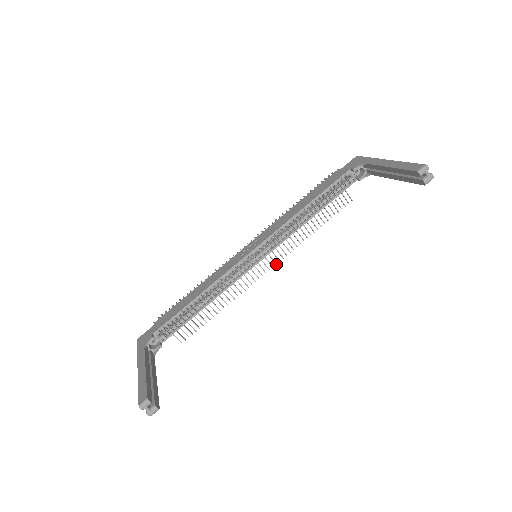
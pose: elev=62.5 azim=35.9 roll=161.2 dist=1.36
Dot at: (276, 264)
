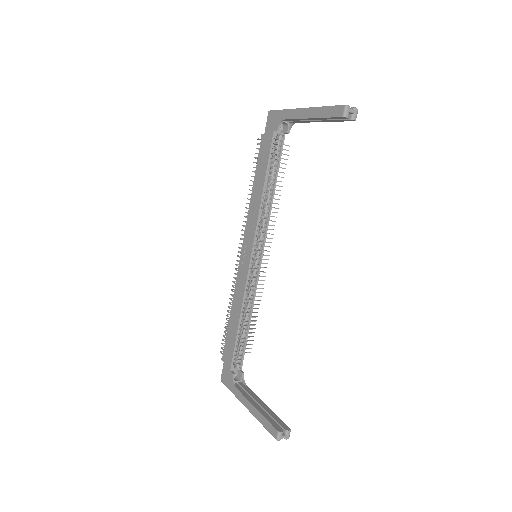
Dot at: occluded
